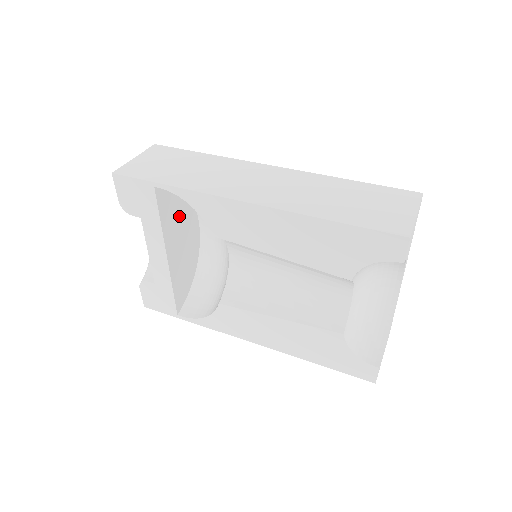
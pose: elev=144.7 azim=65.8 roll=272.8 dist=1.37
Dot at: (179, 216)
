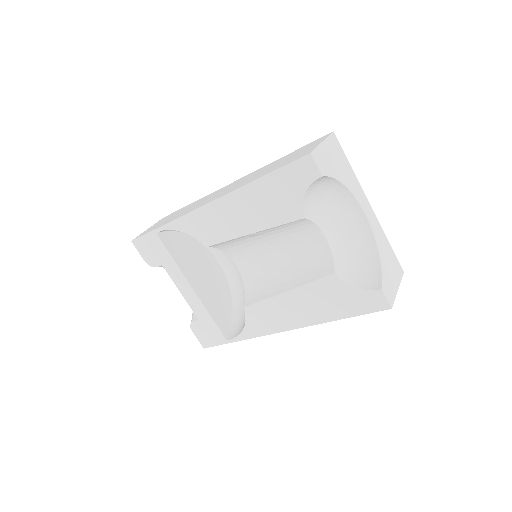
Dot at: (192, 255)
